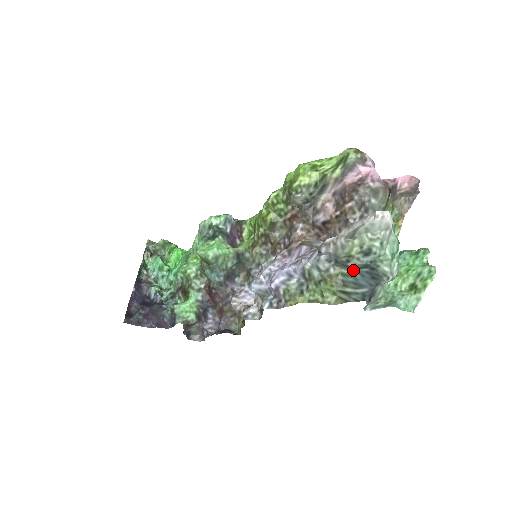
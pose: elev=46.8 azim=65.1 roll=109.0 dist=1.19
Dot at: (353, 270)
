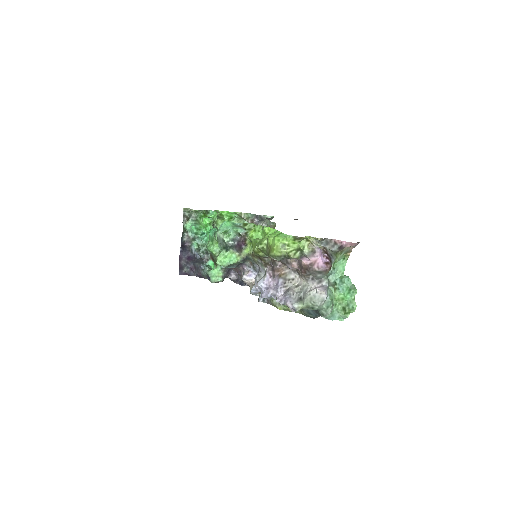
Dot at: occluded
